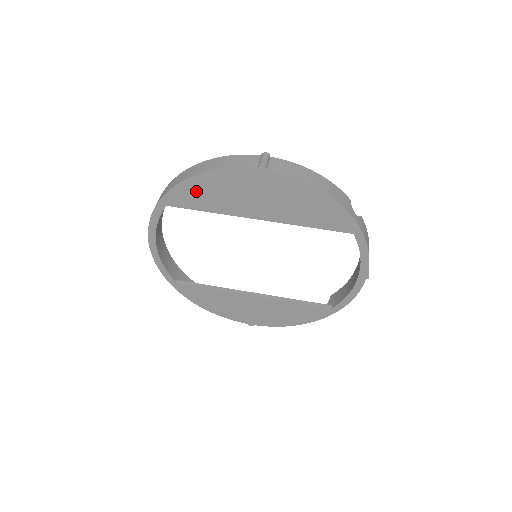
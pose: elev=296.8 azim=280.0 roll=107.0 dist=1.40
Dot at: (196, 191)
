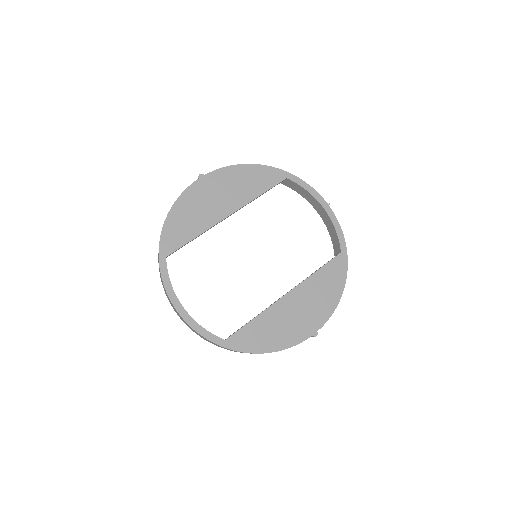
Dot at: (177, 226)
